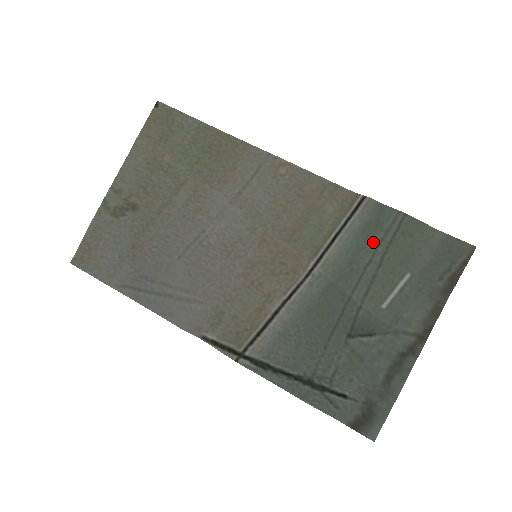
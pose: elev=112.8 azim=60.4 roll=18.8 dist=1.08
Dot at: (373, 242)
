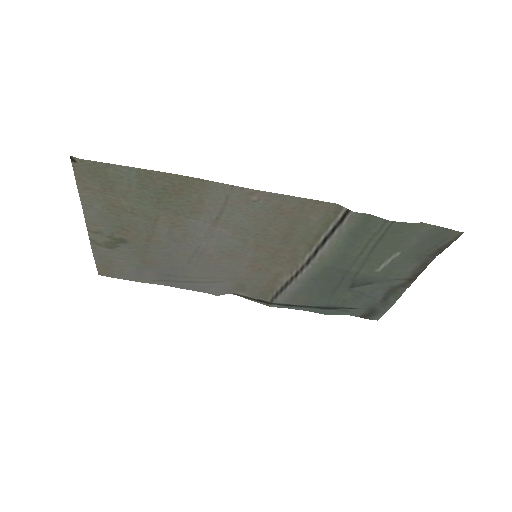
Dot at: (363, 241)
